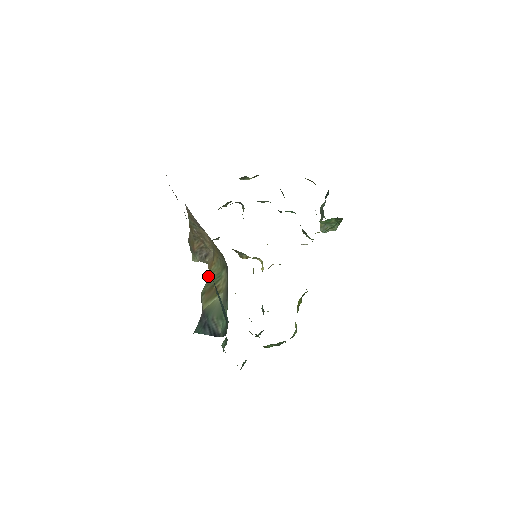
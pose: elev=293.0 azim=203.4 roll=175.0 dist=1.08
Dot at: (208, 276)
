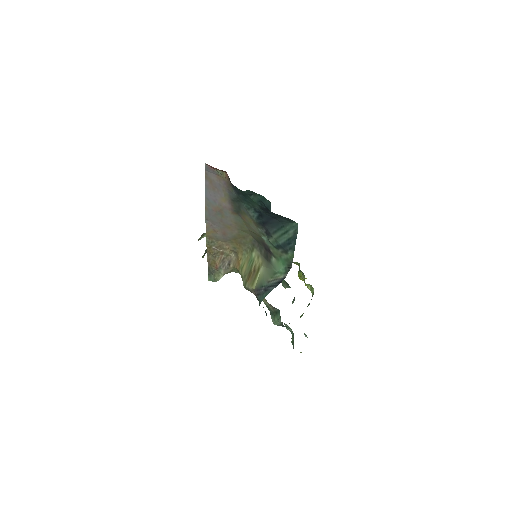
Dot at: (241, 271)
